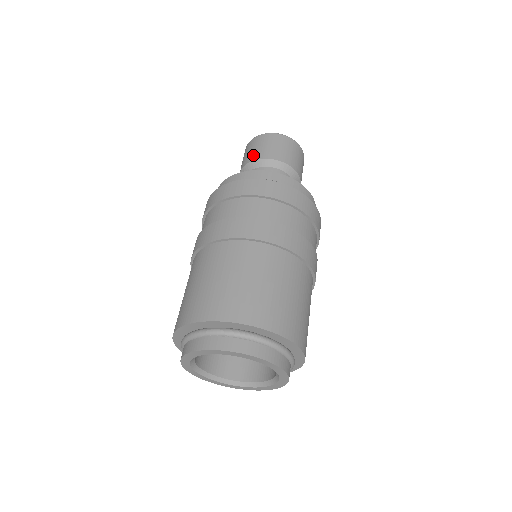
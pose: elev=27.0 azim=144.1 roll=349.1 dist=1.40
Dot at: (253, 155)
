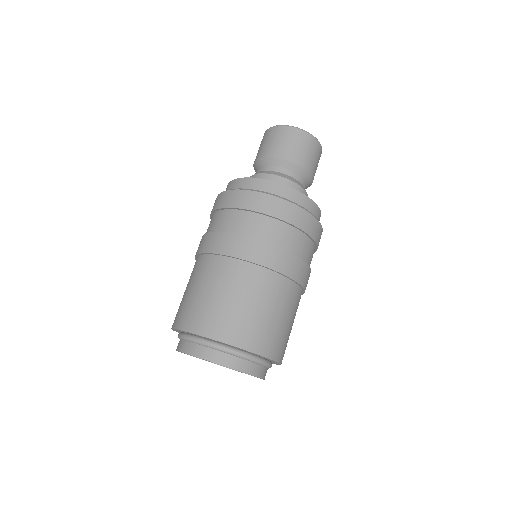
Dot at: (271, 150)
